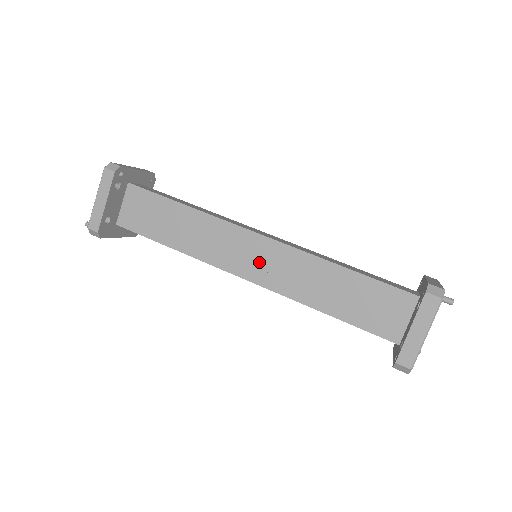
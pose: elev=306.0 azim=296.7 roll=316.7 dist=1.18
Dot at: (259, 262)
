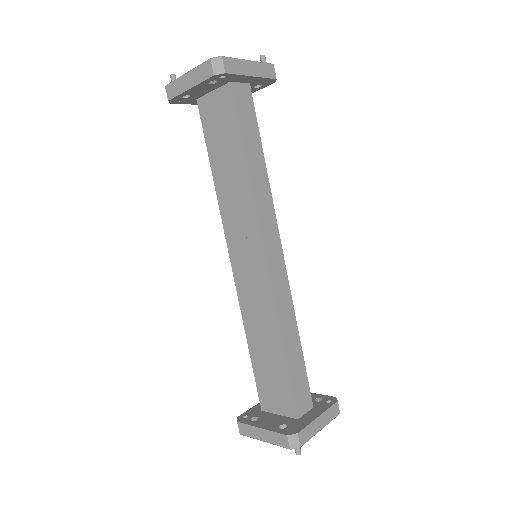
Dot at: (247, 268)
